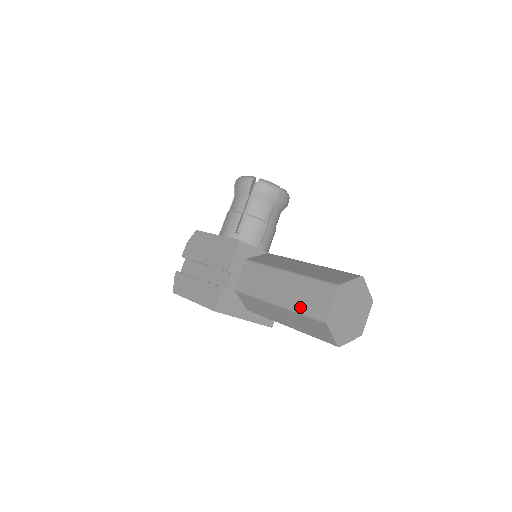
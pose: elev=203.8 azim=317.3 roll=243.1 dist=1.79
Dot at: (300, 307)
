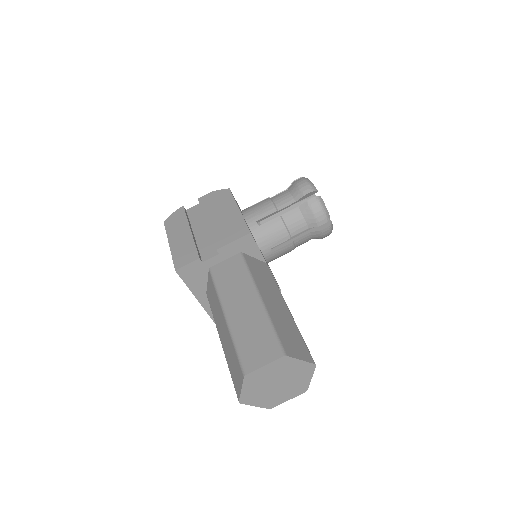
Dot at: (239, 339)
